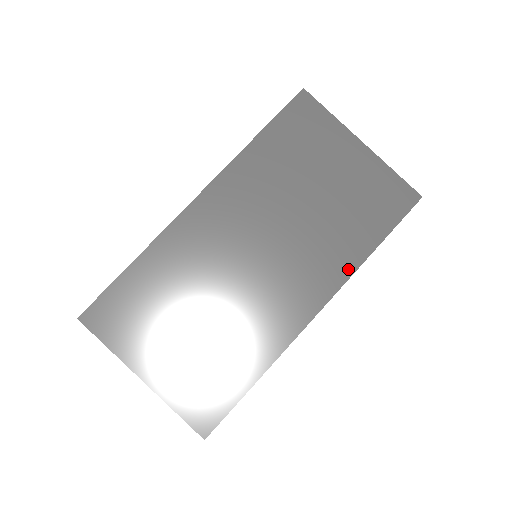
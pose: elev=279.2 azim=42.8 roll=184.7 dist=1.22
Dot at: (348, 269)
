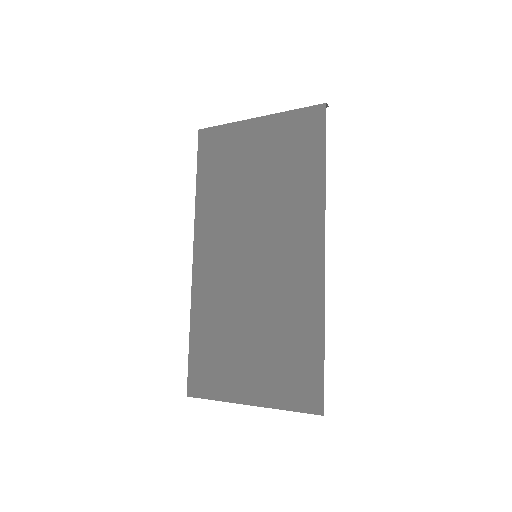
Dot at: (319, 203)
